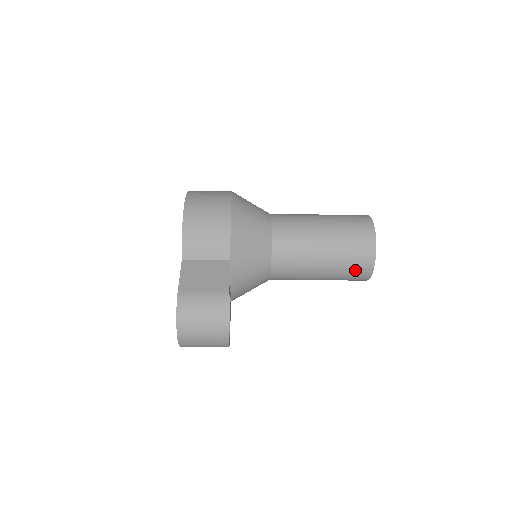
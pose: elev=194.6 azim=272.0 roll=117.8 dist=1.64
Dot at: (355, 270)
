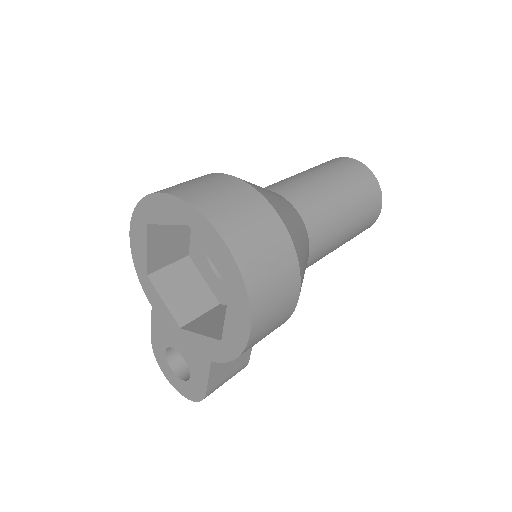
Dot at: occluded
